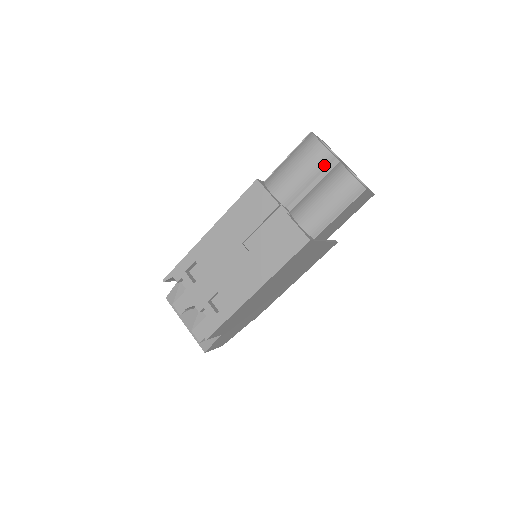
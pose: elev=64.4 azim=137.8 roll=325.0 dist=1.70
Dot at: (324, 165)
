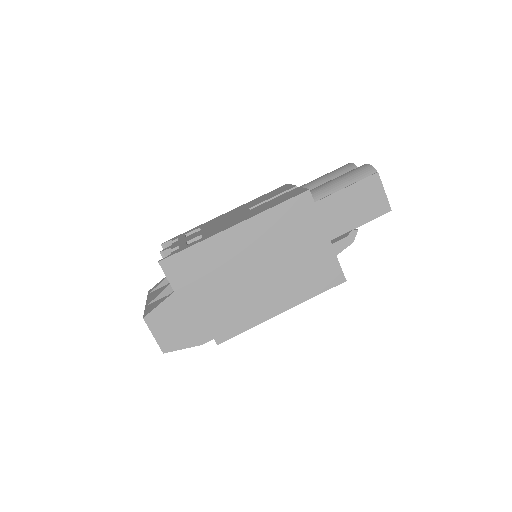
Dot at: occluded
